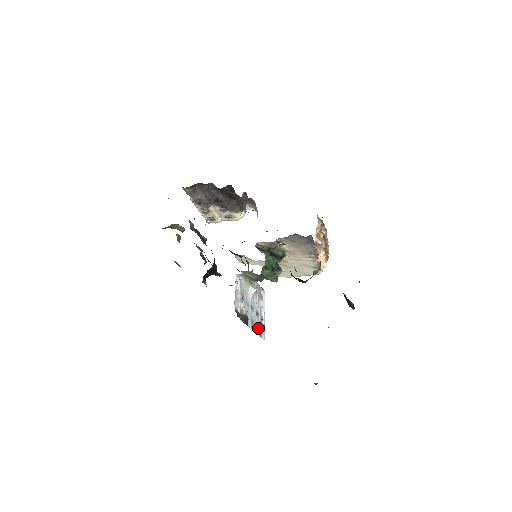
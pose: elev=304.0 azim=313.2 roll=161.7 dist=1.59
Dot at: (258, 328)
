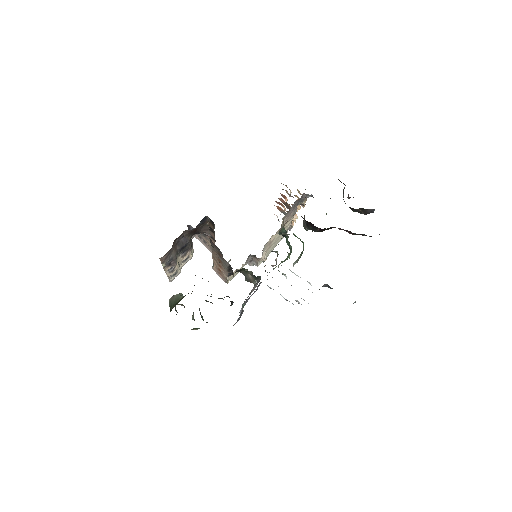
Dot at: (301, 304)
